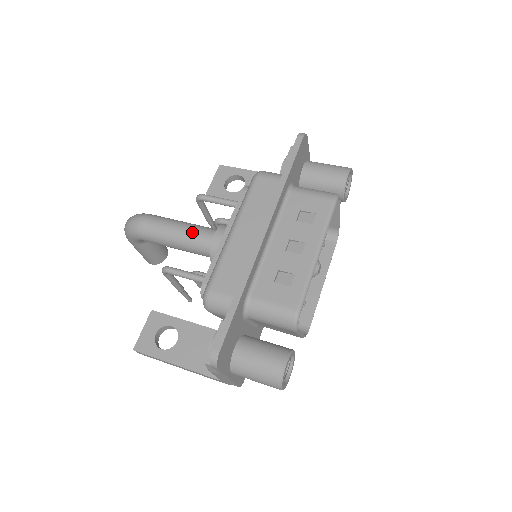
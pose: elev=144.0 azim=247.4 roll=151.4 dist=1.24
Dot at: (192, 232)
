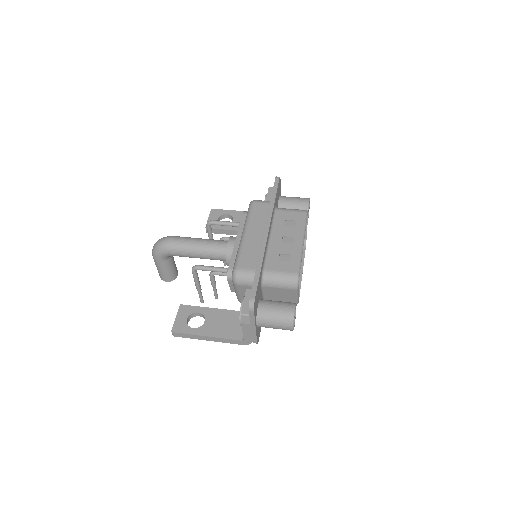
Dot at: (210, 243)
